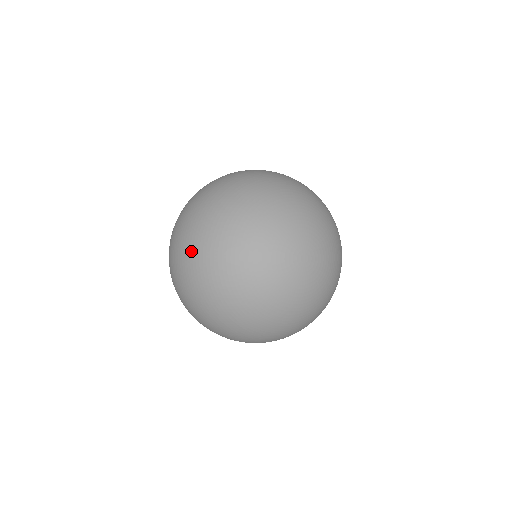
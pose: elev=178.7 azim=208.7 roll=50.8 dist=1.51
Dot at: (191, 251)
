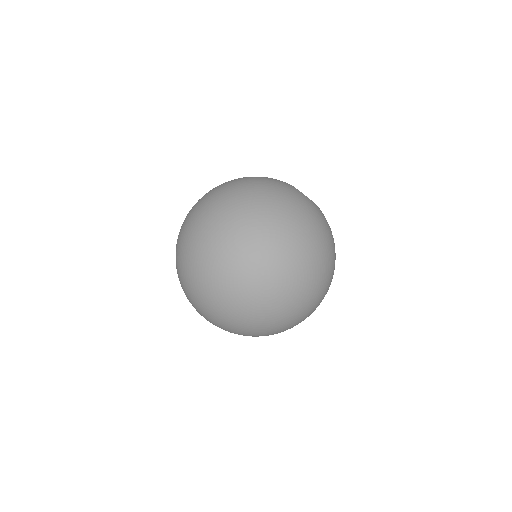
Dot at: (181, 278)
